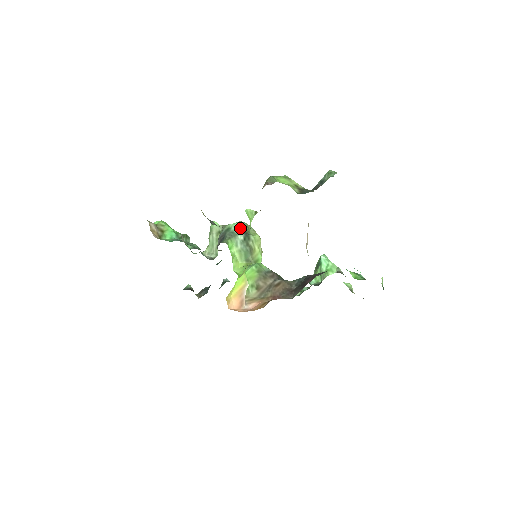
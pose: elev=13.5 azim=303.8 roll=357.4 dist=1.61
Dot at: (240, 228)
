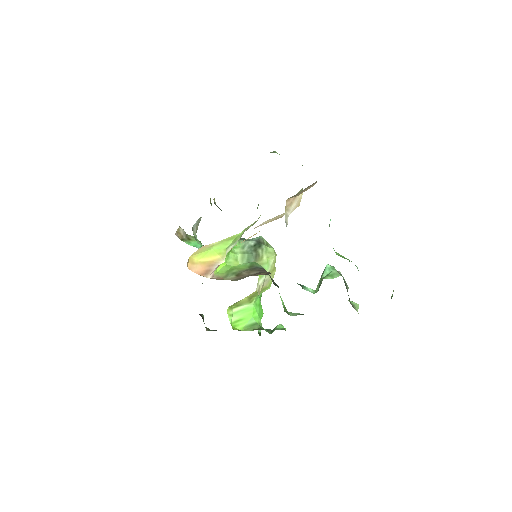
Dot at: (256, 238)
